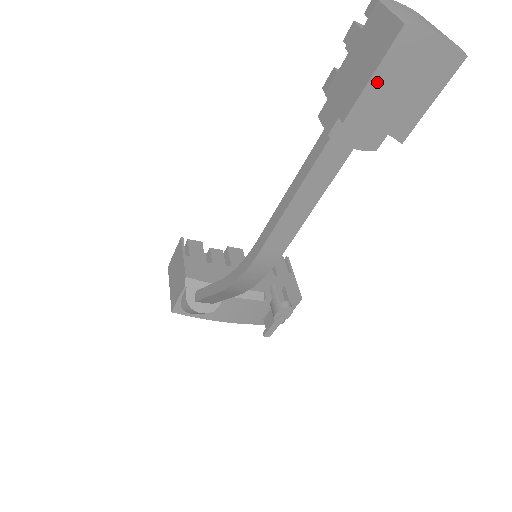
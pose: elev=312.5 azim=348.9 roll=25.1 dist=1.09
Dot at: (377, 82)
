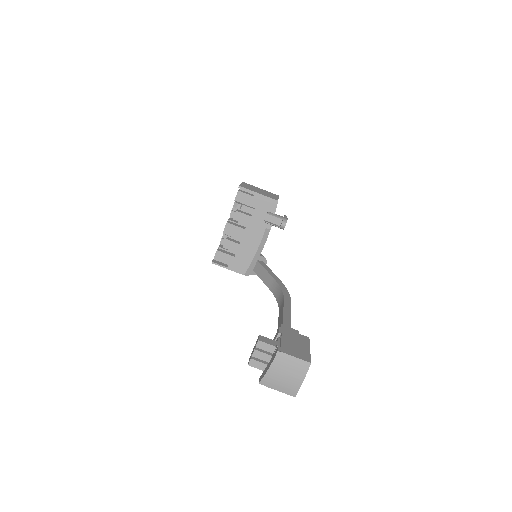
Dot at: occluded
